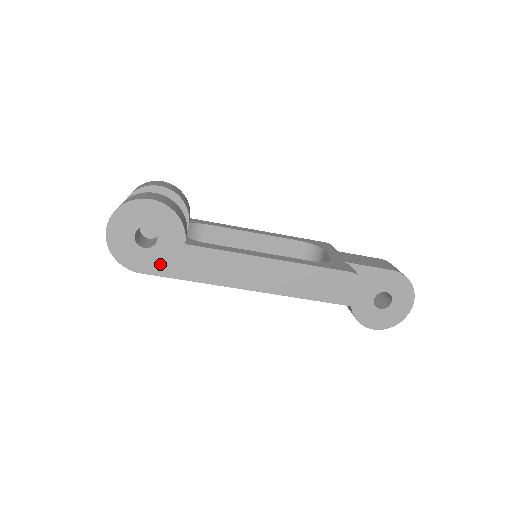
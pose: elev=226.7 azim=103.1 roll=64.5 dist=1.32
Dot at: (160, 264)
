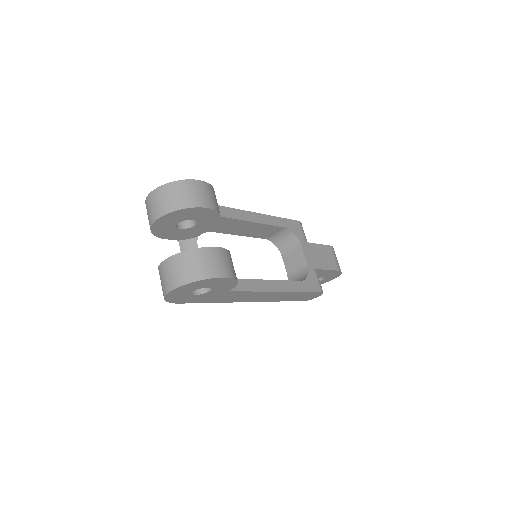
Dot at: (199, 299)
